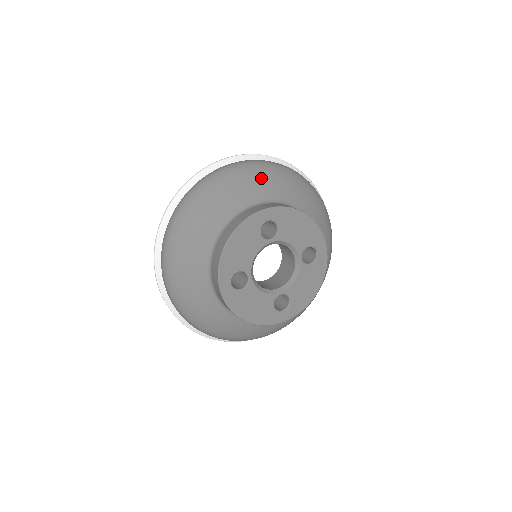
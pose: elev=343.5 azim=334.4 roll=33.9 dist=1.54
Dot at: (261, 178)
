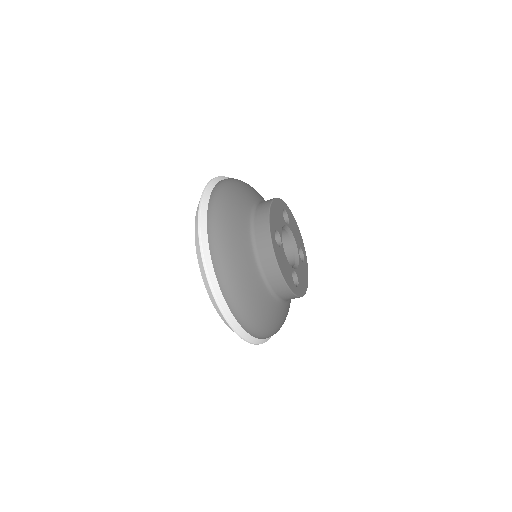
Dot at: occluded
